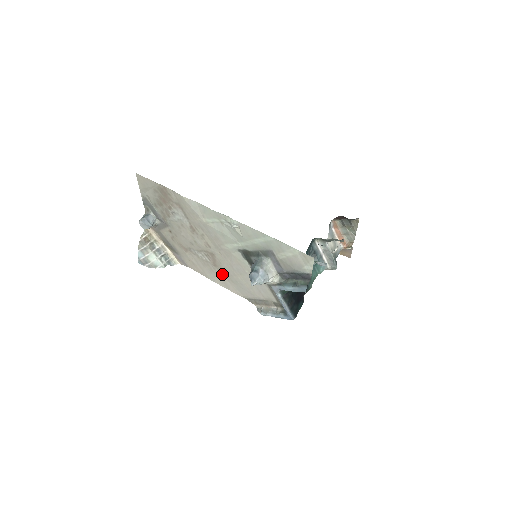
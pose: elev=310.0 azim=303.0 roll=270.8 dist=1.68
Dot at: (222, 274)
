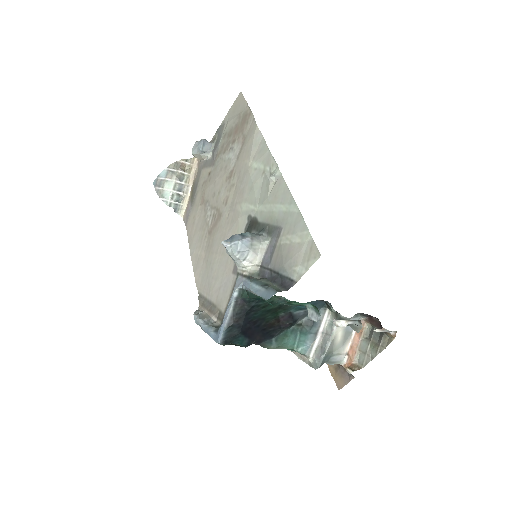
Dot at: (206, 247)
